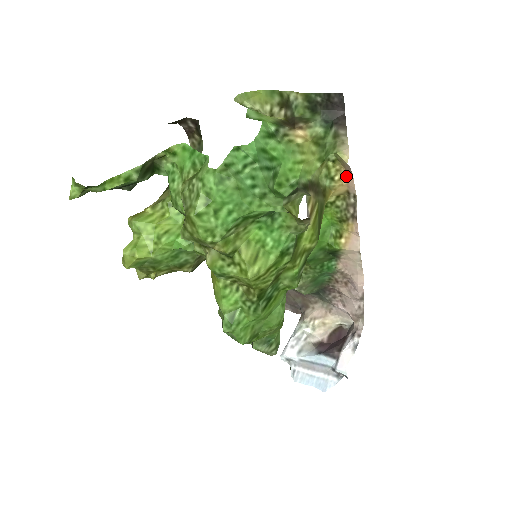
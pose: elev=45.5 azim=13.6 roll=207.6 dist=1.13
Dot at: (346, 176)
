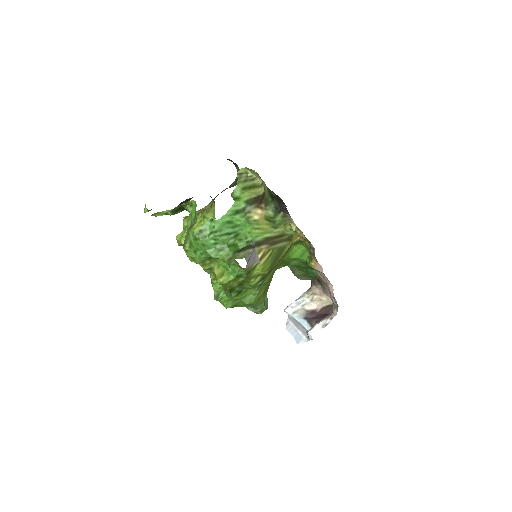
Dot at: occluded
